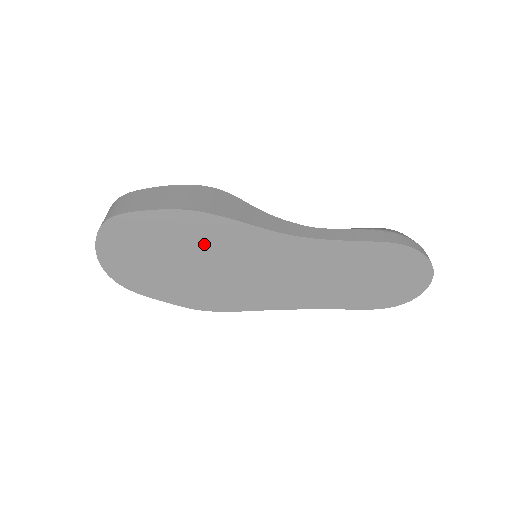
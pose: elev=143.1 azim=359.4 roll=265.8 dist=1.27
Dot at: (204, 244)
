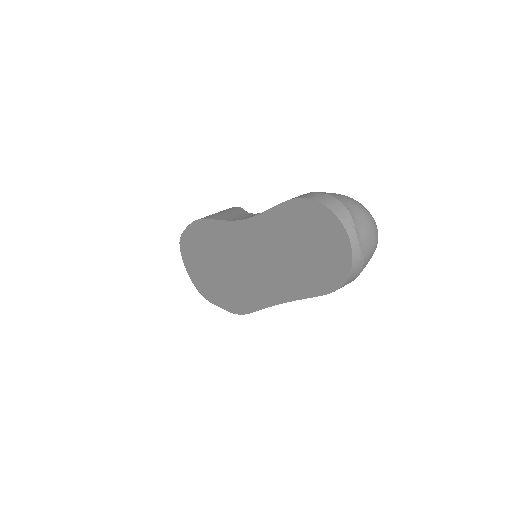
Dot at: (212, 247)
